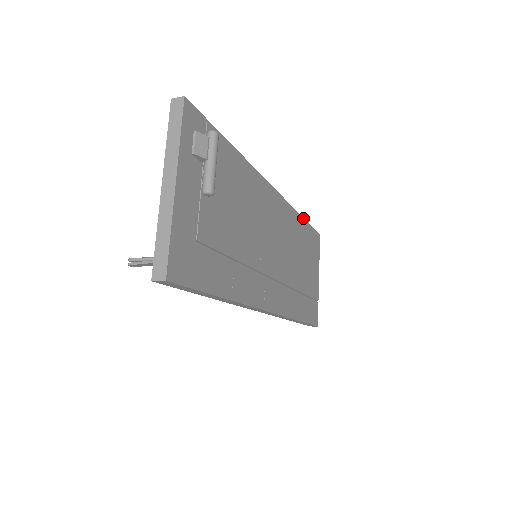
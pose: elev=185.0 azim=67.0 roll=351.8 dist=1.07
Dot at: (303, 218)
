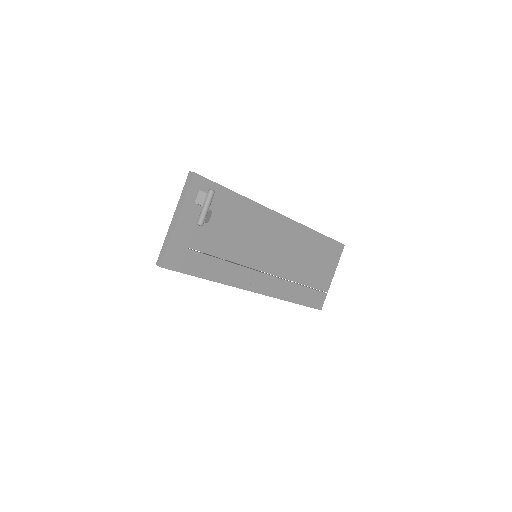
Dot at: (320, 233)
